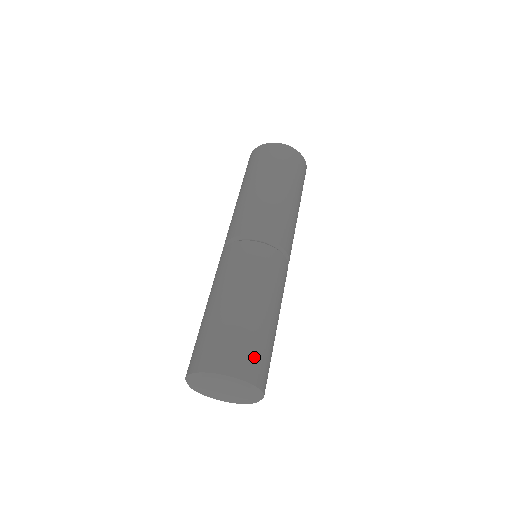
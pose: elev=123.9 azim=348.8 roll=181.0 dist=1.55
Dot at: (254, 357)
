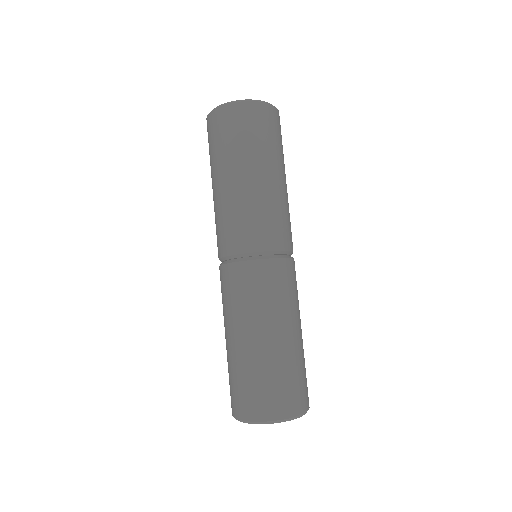
Dot at: occluded
